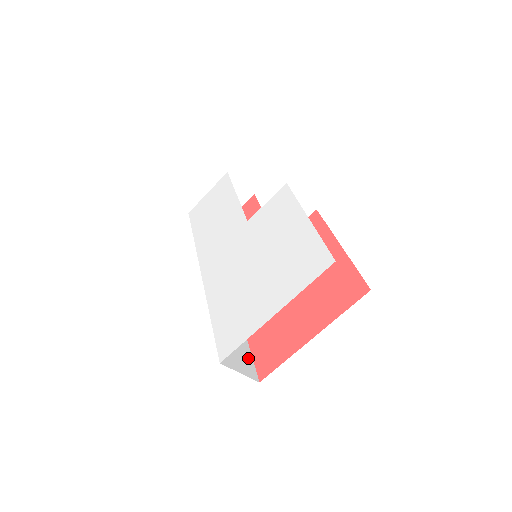
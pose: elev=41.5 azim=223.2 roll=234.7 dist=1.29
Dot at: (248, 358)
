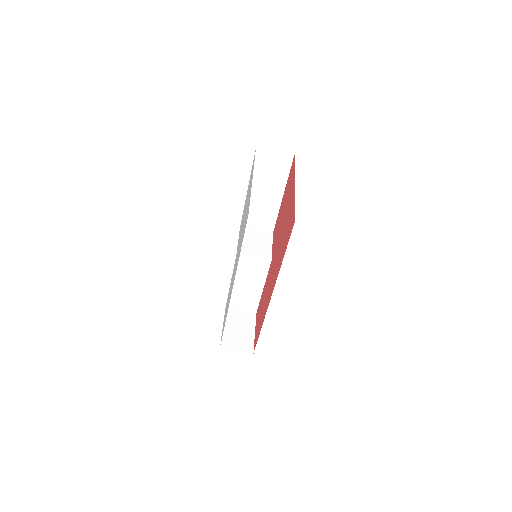
Dot at: occluded
